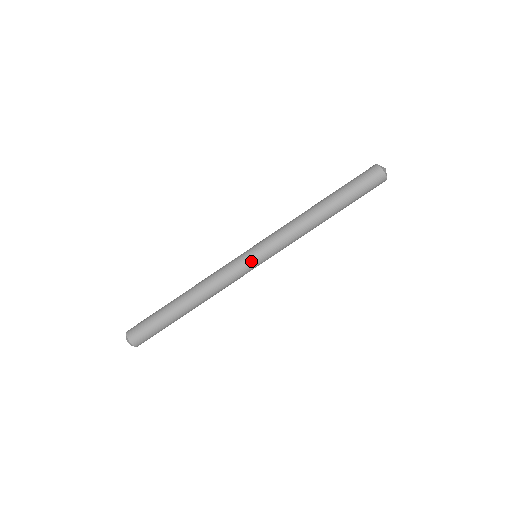
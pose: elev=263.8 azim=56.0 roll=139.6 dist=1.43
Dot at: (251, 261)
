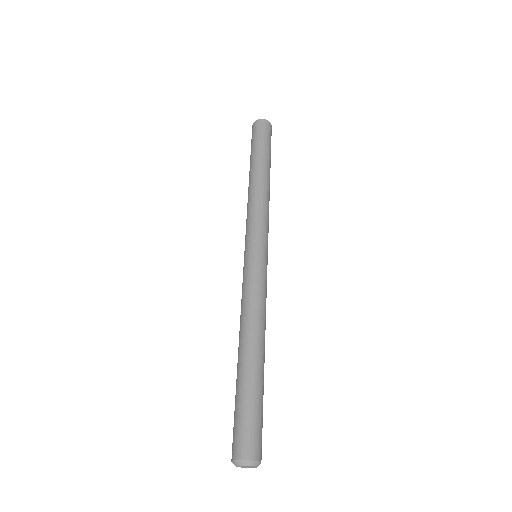
Dot at: (258, 257)
